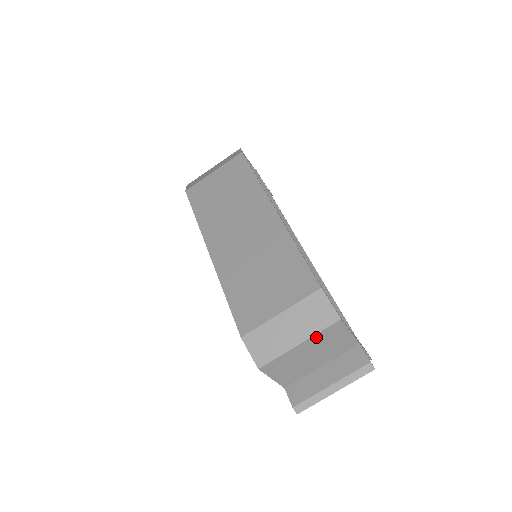
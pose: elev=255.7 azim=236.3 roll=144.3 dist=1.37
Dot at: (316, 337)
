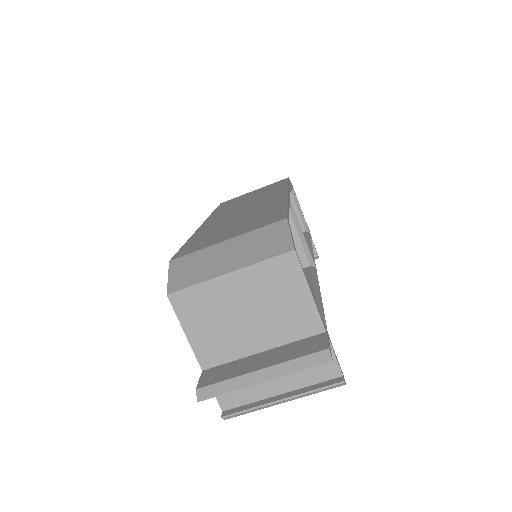
Dot at: (256, 271)
